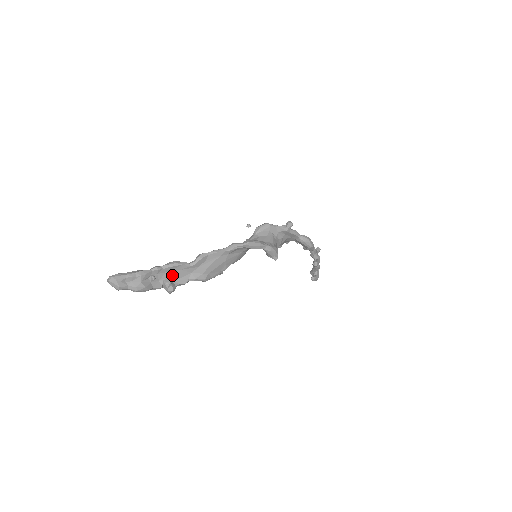
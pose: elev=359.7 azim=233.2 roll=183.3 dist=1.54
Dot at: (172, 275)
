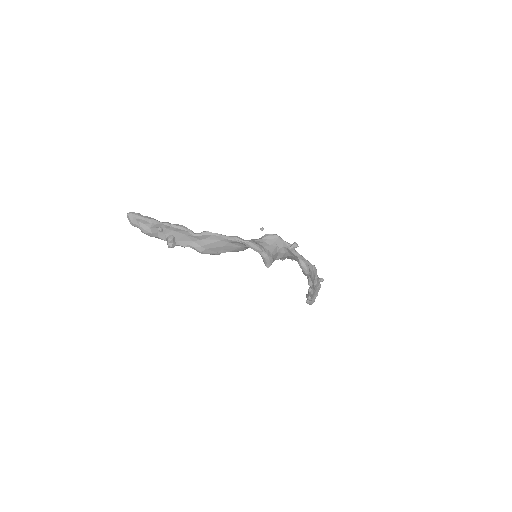
Dot at: (177, 235)
